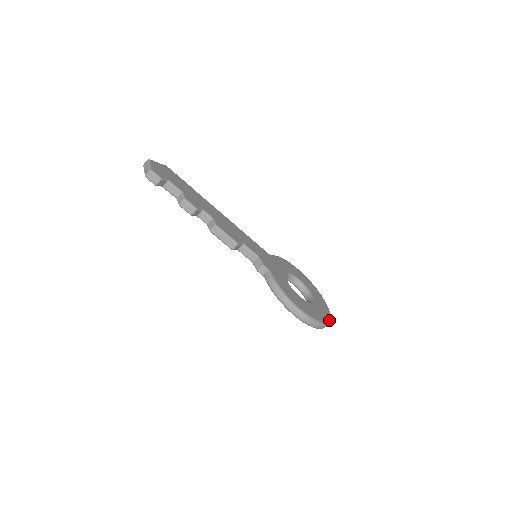
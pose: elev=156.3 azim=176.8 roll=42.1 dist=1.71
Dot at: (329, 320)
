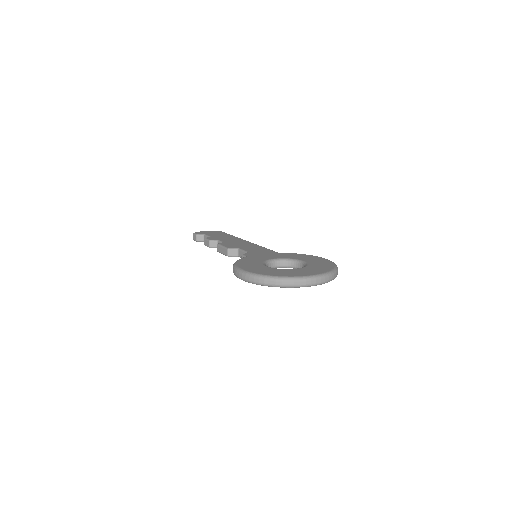
Dot at: (294, 277)
